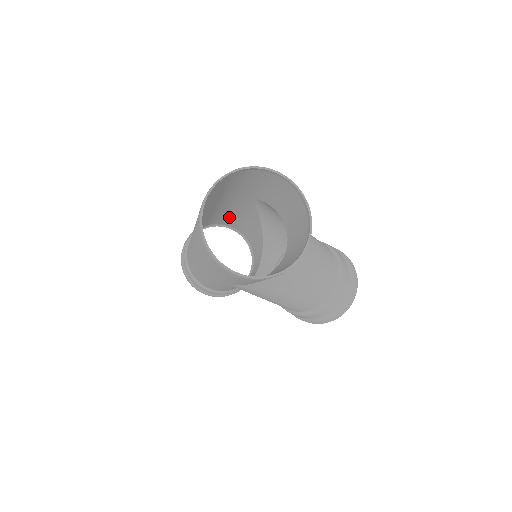
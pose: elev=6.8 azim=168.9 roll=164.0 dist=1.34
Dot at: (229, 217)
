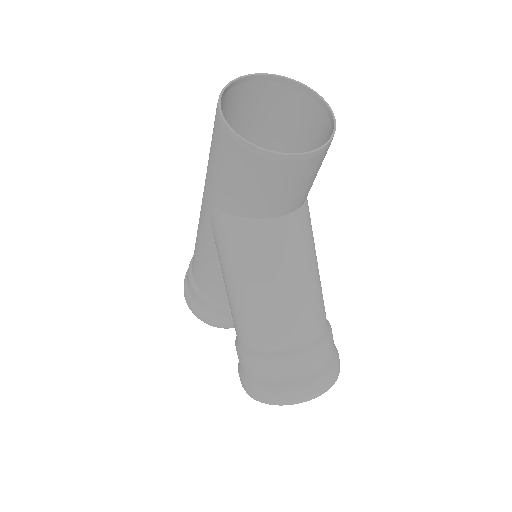
Dot at: occluded
